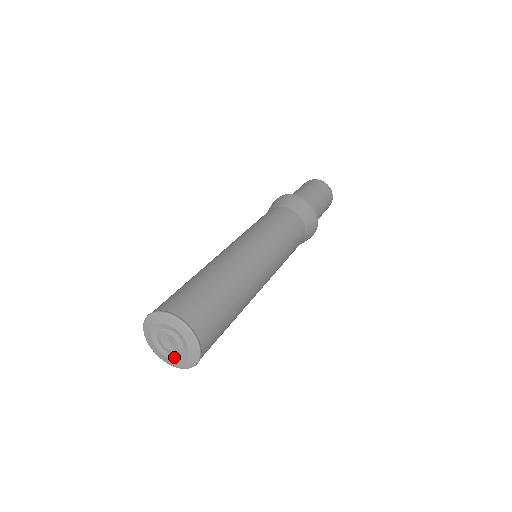
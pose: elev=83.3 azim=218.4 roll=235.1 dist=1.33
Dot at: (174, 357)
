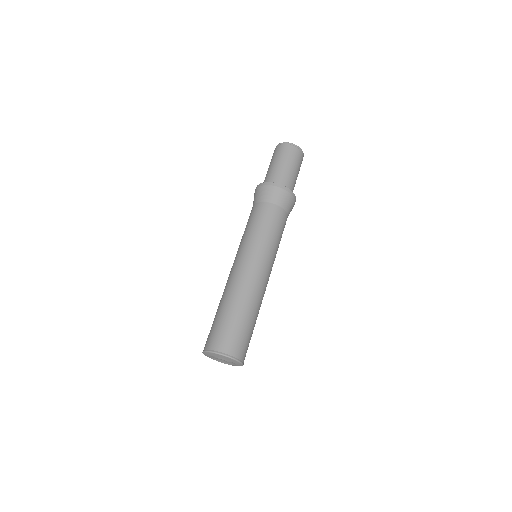
Dot at: (226, 363)
